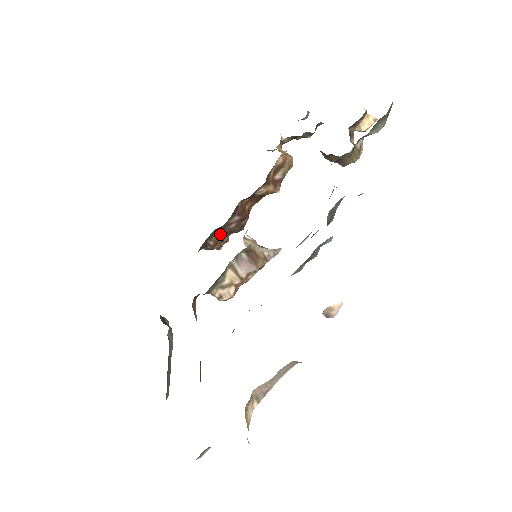
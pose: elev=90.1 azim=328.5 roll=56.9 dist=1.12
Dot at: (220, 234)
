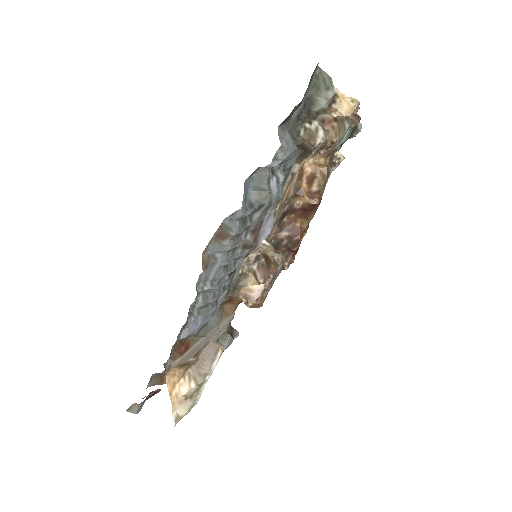
Dot at: (279, 252)
